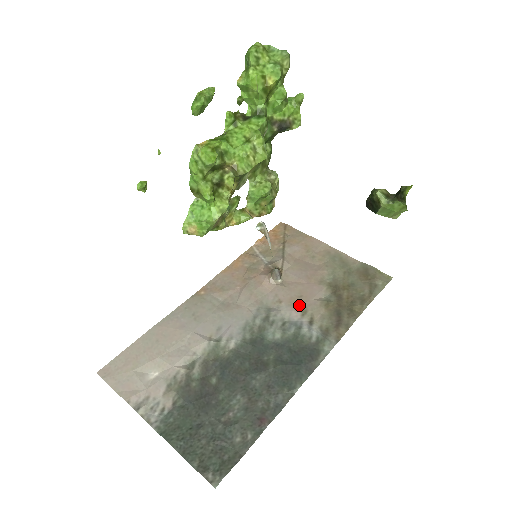
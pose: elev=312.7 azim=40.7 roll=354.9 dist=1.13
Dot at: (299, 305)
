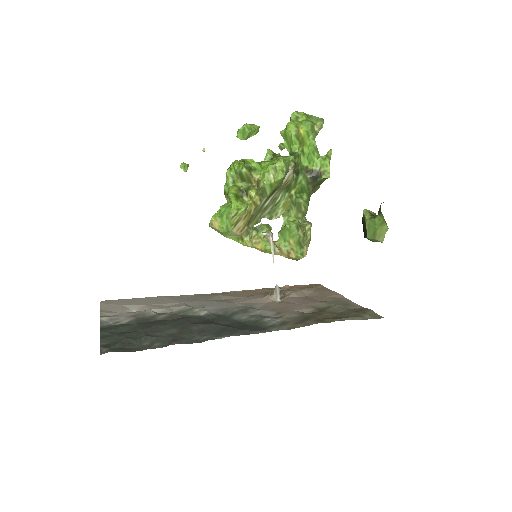
Dot at: (279, 310)
